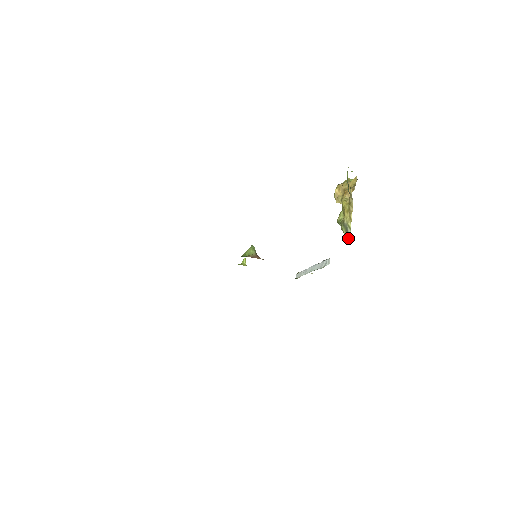
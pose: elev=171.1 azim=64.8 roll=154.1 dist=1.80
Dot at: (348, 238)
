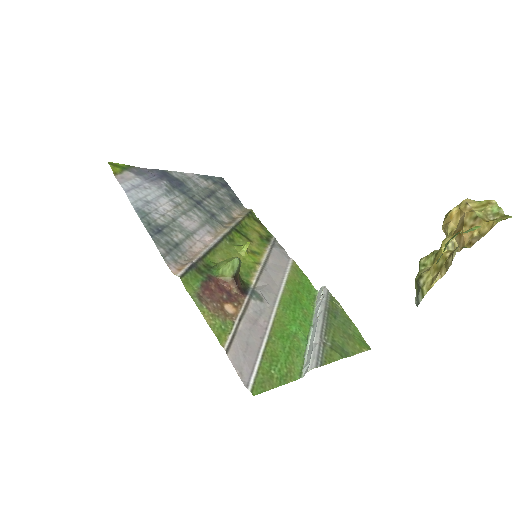
Dot at: (415, 300)
